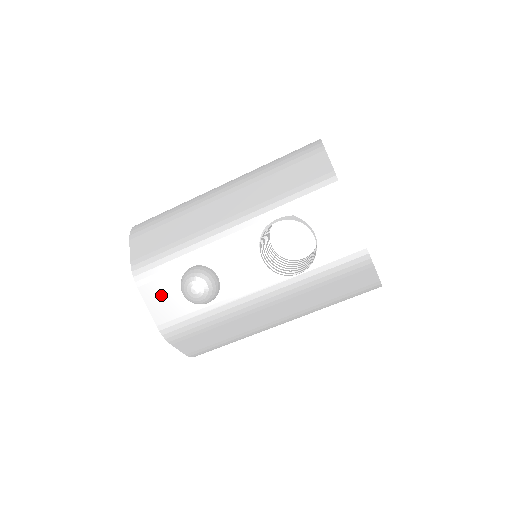
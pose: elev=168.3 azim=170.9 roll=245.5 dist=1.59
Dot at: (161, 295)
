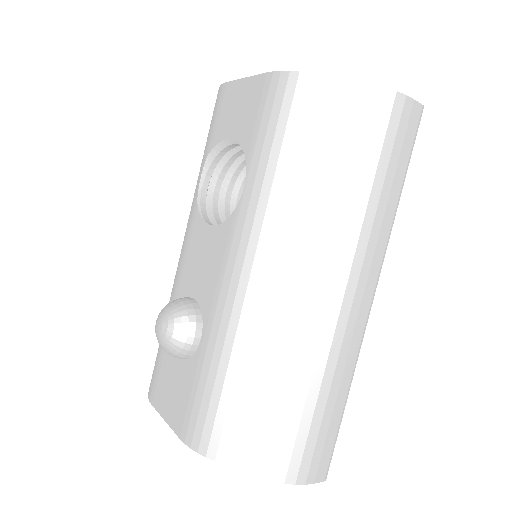
Dot at: (168, 388)
